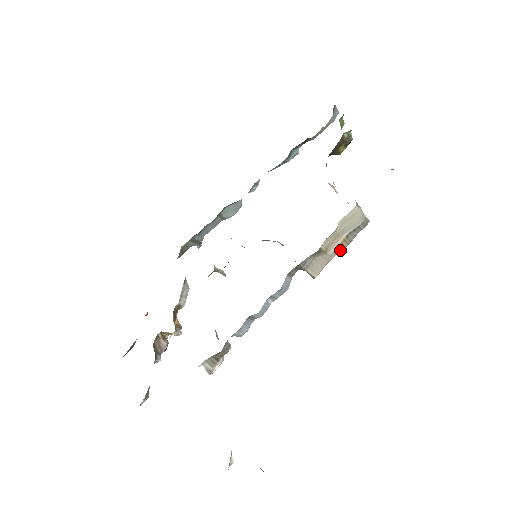
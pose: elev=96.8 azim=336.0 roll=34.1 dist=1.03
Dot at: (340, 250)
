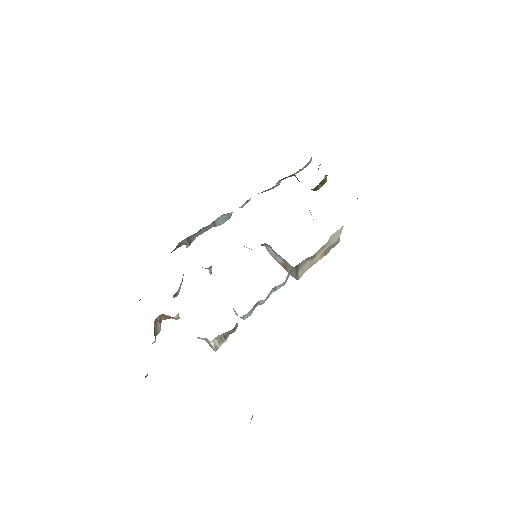
Dot at: (318, 260)
